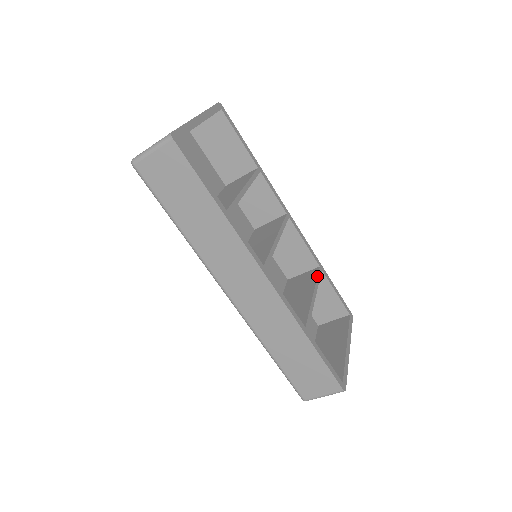
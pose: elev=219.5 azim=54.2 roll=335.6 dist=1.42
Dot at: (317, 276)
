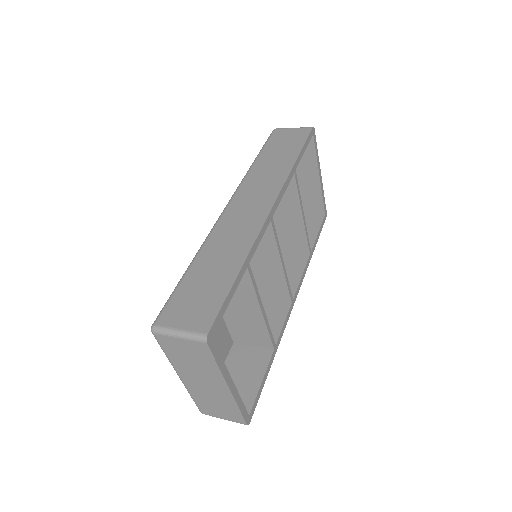
Dot at: (297, 191)
